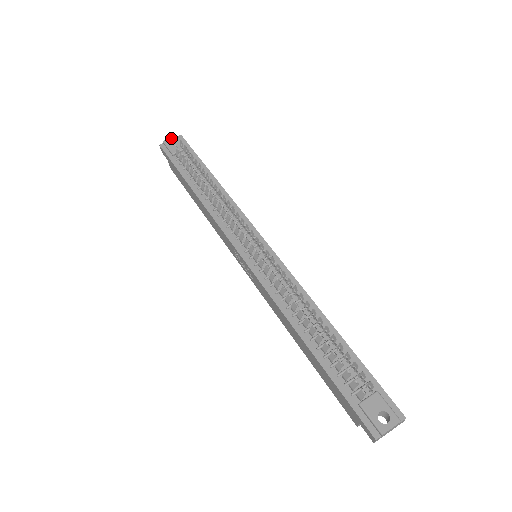
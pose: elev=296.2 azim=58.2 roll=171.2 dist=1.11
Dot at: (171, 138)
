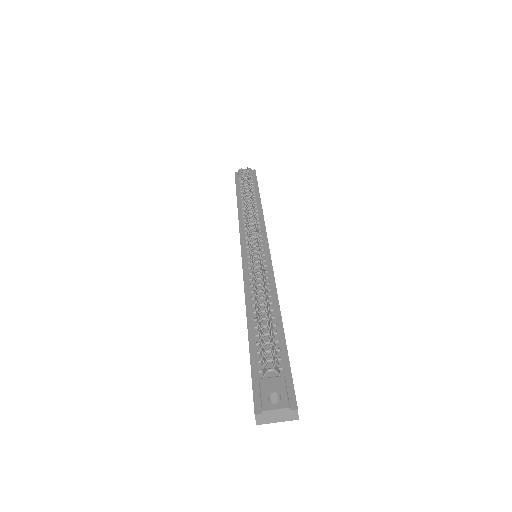
Dot at: (245, 169)
